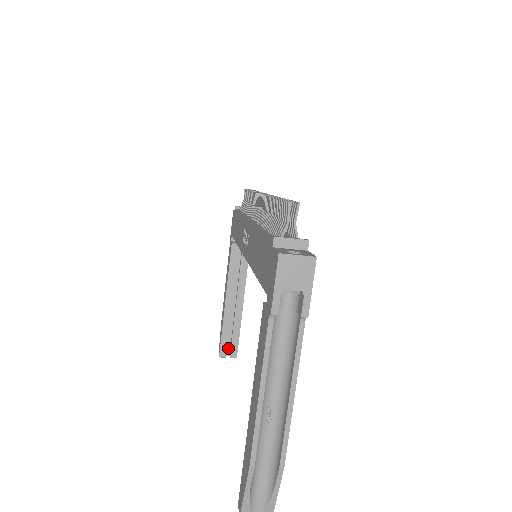
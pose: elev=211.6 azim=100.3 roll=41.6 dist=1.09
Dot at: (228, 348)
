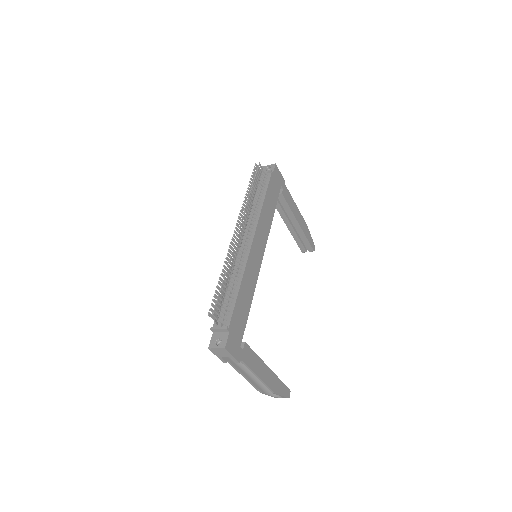
Dot at: occluded
